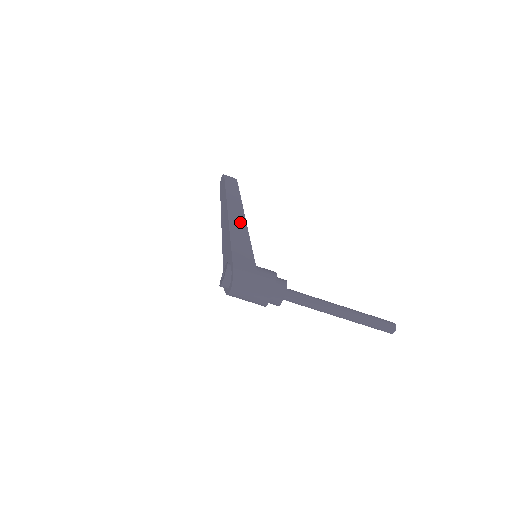
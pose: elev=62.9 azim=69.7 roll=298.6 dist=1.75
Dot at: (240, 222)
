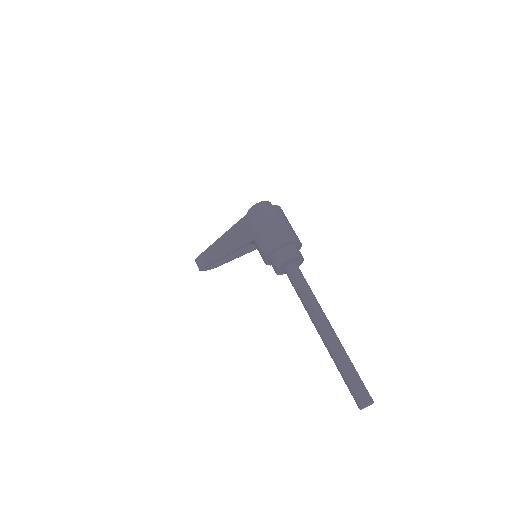
Dot at: (245, 247)
